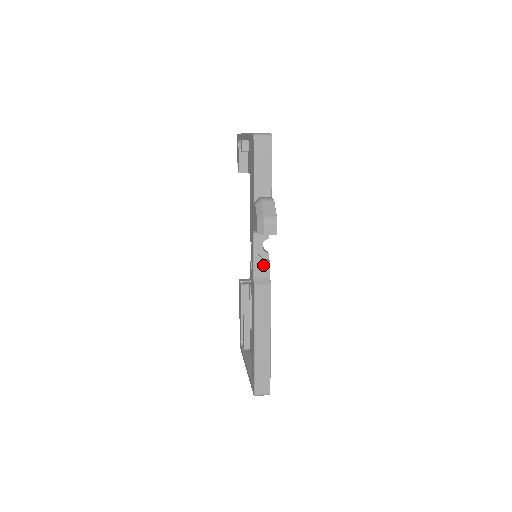
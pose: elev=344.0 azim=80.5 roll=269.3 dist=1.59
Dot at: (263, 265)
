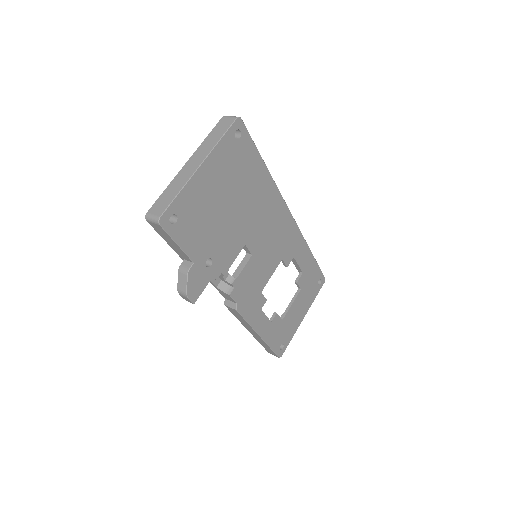
Dot at: (226, 294)
